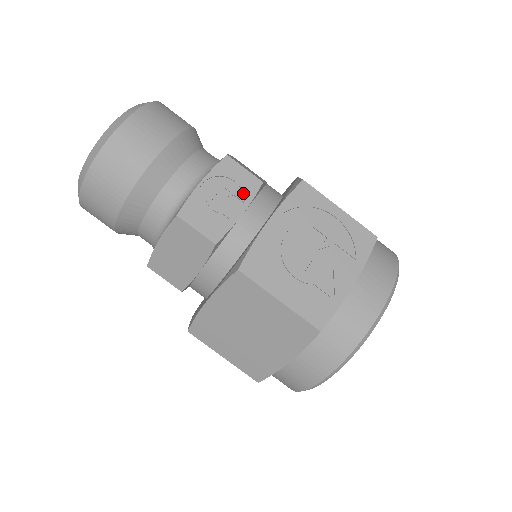
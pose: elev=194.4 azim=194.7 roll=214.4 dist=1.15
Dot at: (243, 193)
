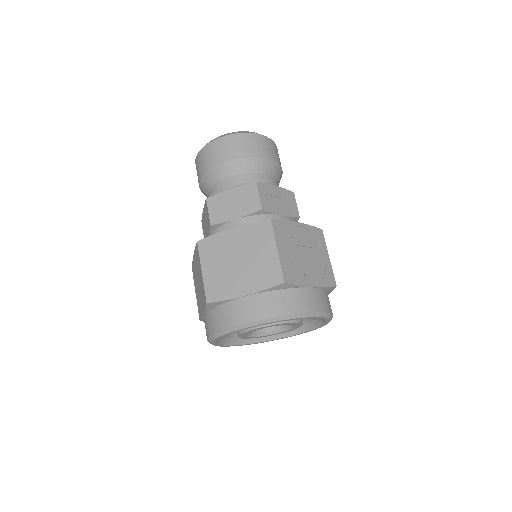
Dot at: (289, 210)
